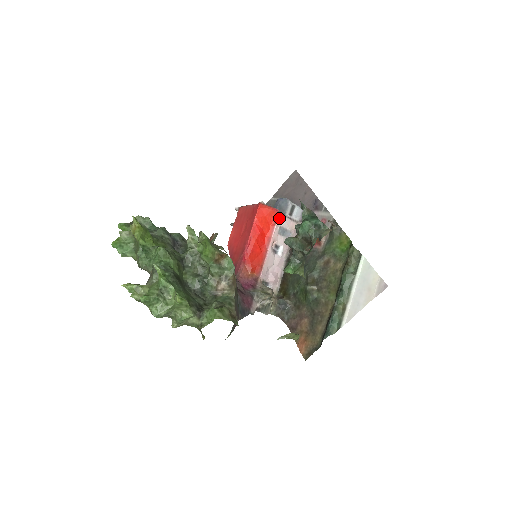
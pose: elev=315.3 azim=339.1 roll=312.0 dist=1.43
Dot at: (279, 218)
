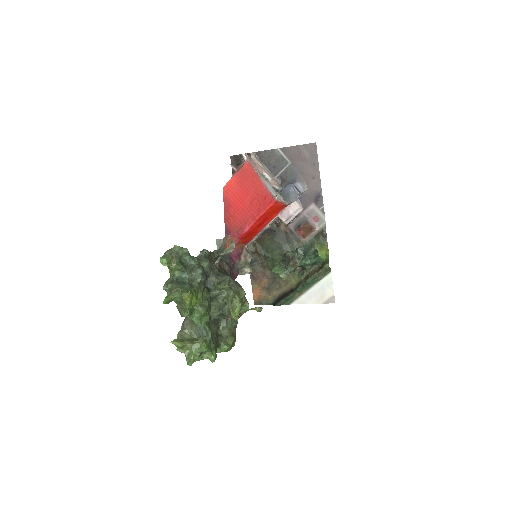
Dot at: occluded
